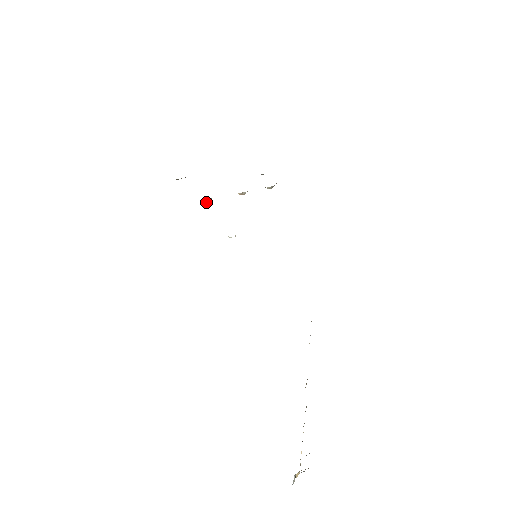
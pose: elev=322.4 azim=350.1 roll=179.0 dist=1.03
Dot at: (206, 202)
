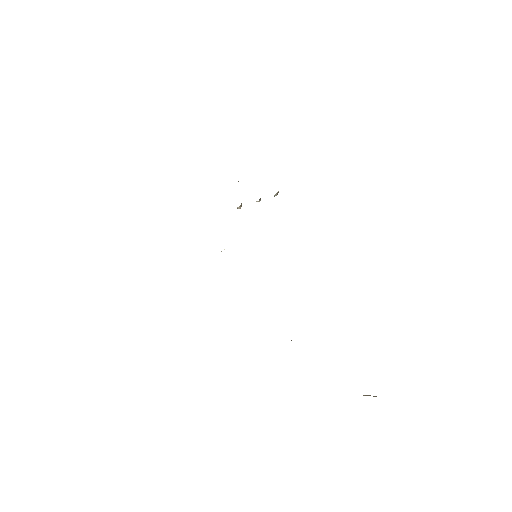
Dot at: (238, 208)
